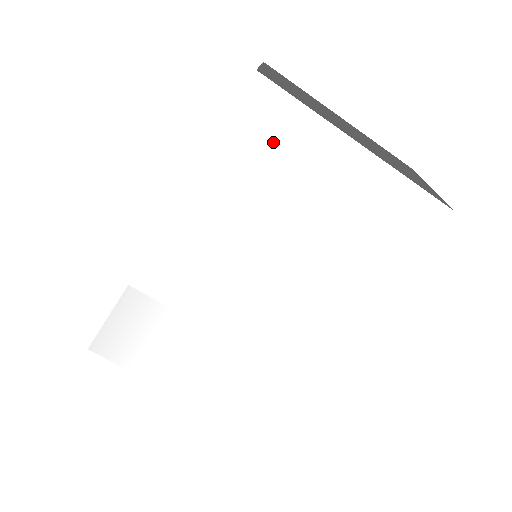
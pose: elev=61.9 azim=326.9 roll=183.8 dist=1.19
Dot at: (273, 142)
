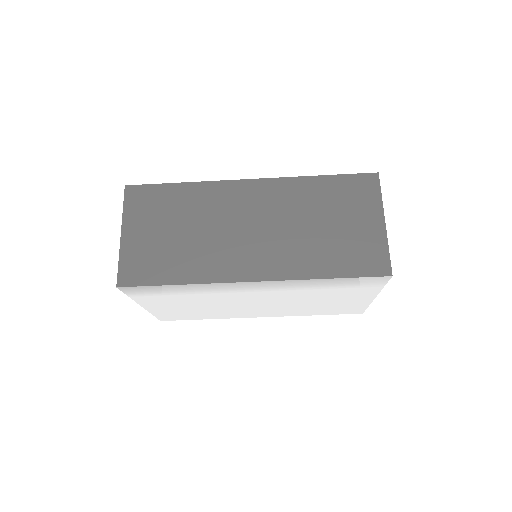
Dot at: (354, 287)
